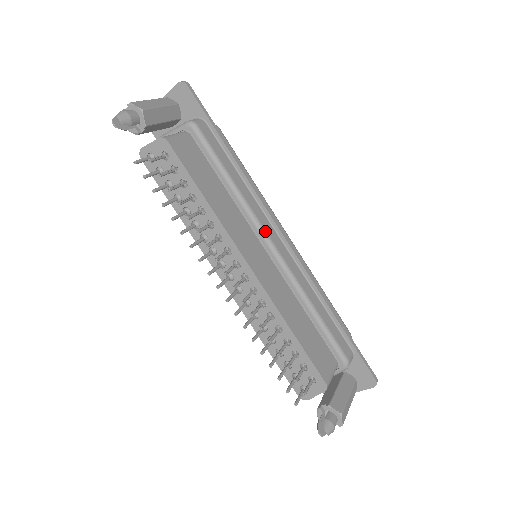
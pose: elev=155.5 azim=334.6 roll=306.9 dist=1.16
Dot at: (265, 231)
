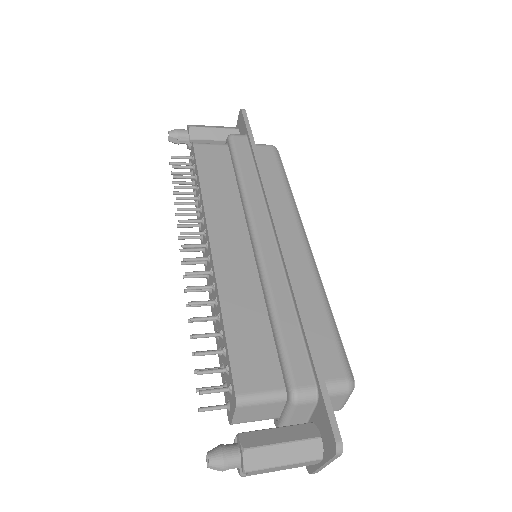
Dot at: (253, 221)
